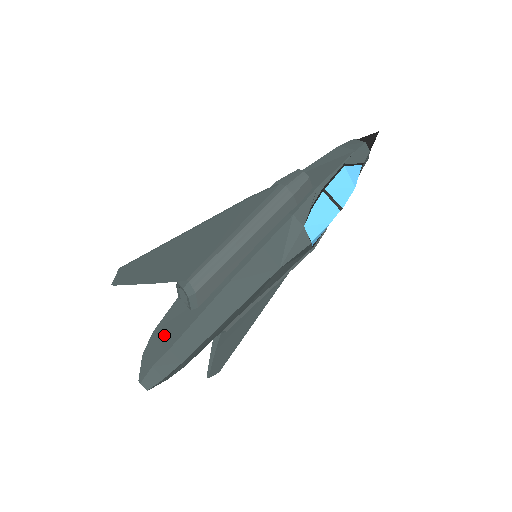
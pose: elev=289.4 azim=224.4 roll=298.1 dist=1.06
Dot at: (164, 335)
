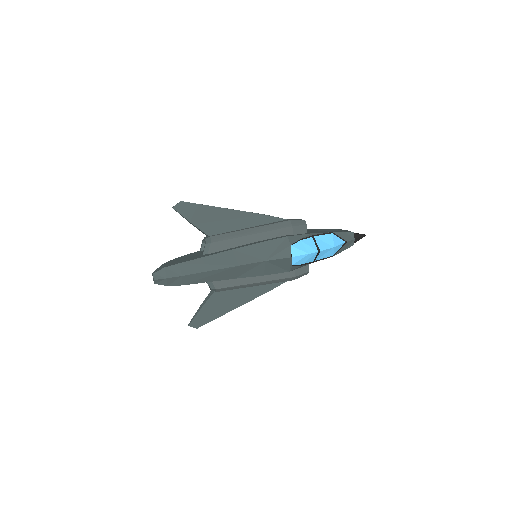
Dot at: (181, 259)
